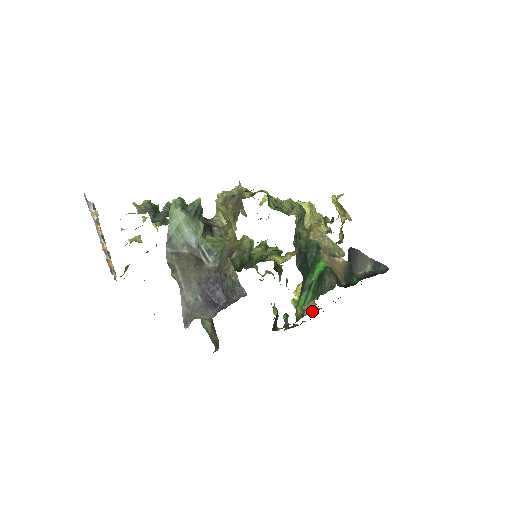
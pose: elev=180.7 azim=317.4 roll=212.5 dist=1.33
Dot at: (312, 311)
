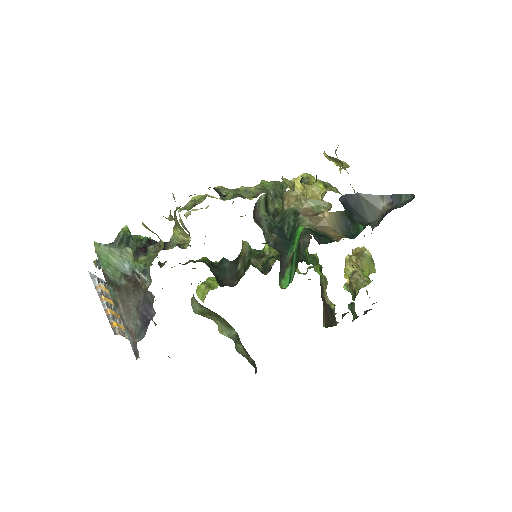
Dot at: occluded
